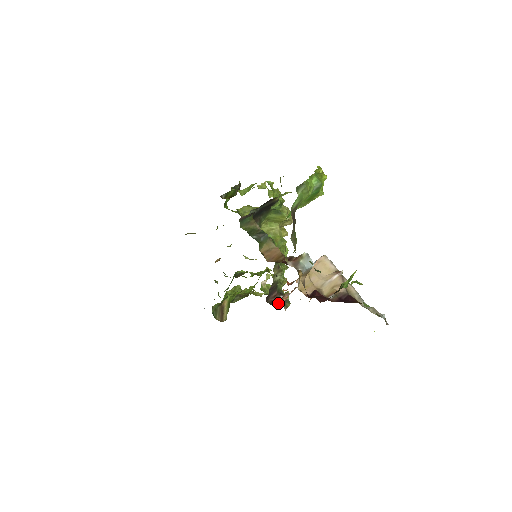
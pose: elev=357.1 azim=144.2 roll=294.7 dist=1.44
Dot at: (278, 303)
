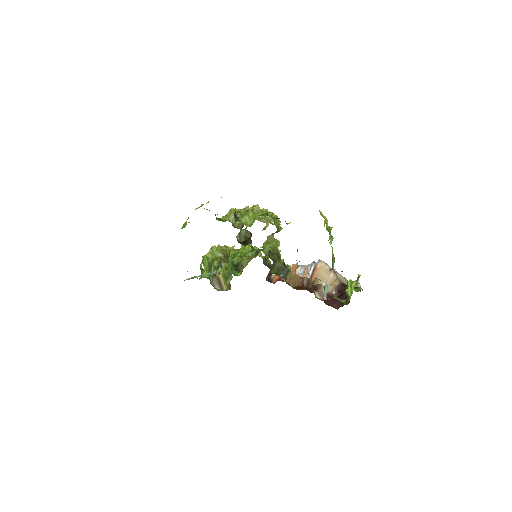
Dot at: (272, 276)
